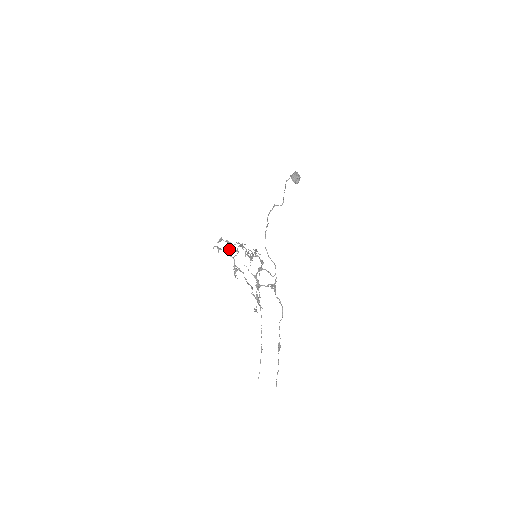
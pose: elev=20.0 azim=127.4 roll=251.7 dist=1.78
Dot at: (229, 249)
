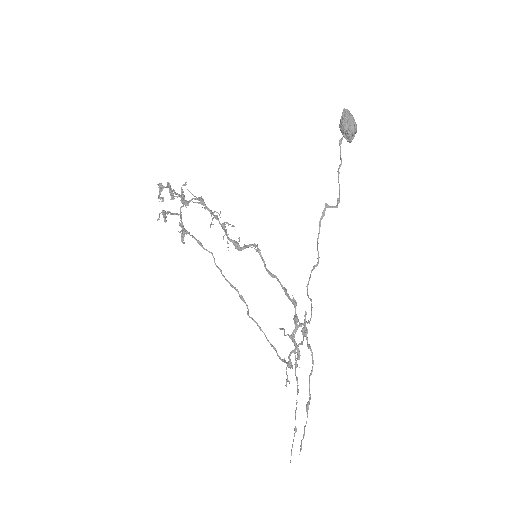
Dot at: occluded
